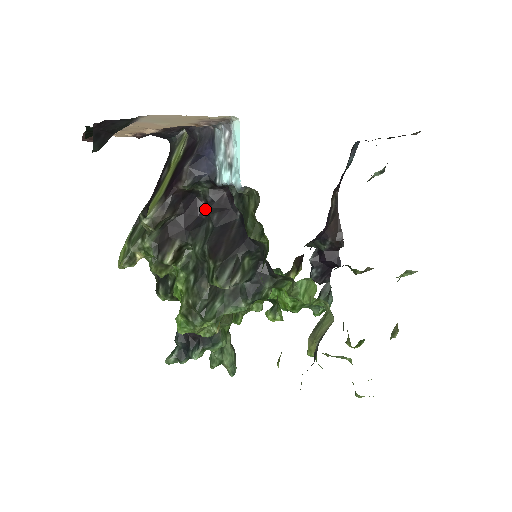
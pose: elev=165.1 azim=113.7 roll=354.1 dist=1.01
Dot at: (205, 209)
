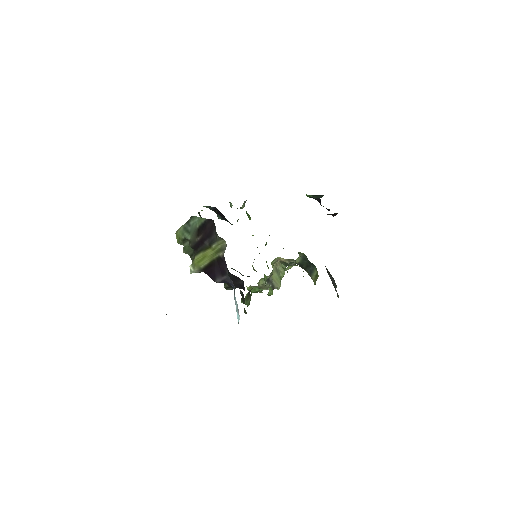
Dot at: (227, 268)
